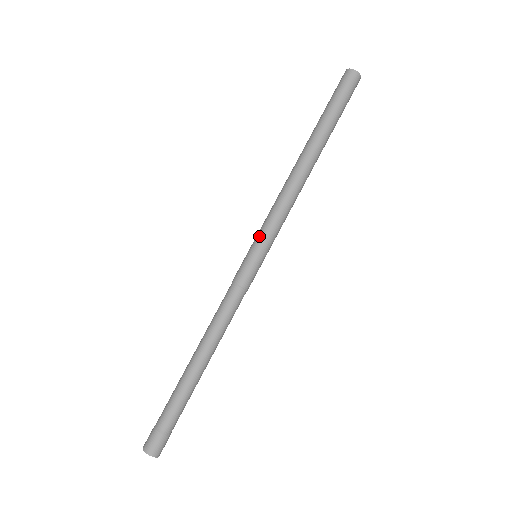
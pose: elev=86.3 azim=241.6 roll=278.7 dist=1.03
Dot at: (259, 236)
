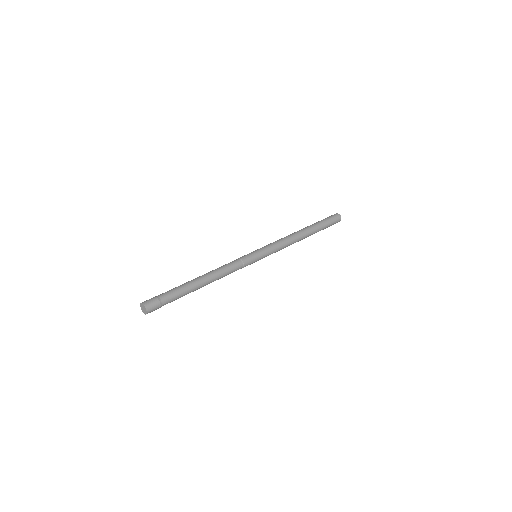
Dot at: (265, 248)
